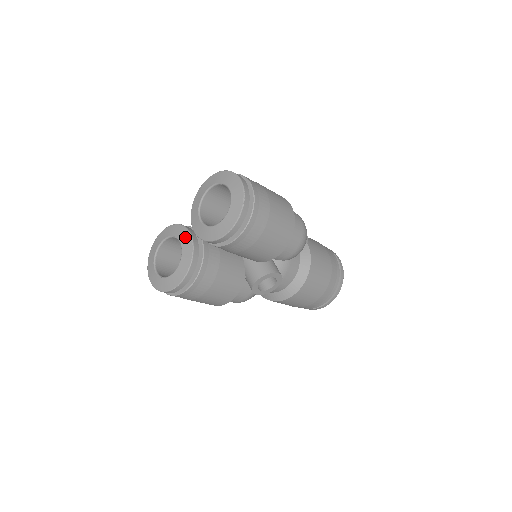
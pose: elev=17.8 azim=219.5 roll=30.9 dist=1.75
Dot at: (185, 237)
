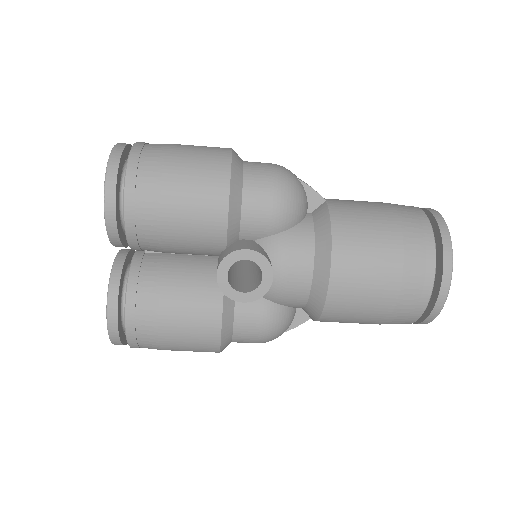
Dot at: occluded
